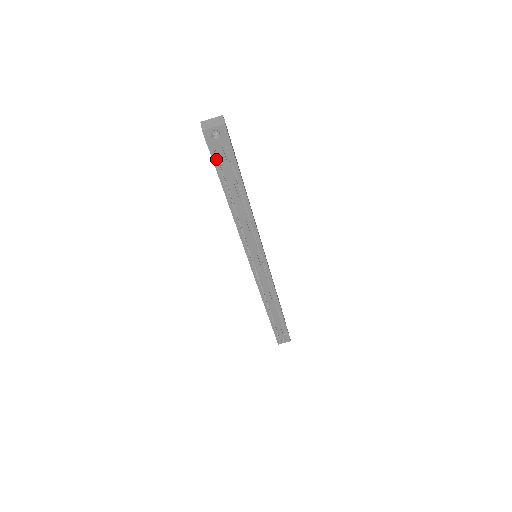
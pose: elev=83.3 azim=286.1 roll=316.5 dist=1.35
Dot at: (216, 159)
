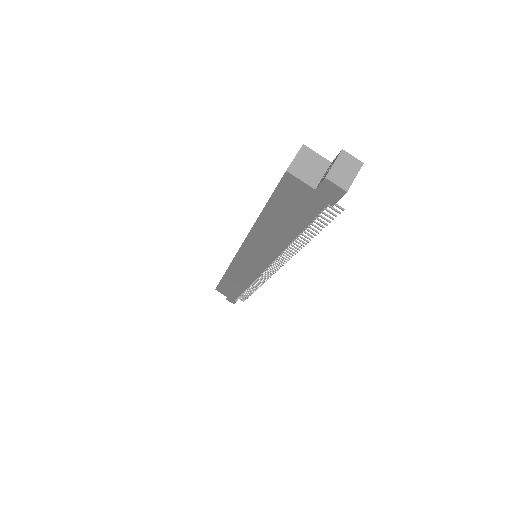
Dot at: (323, 207)
